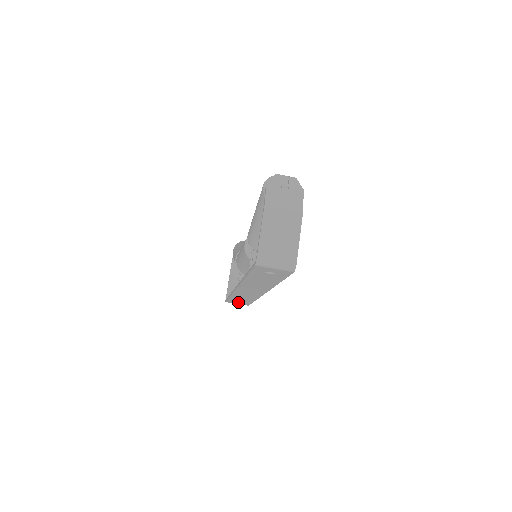
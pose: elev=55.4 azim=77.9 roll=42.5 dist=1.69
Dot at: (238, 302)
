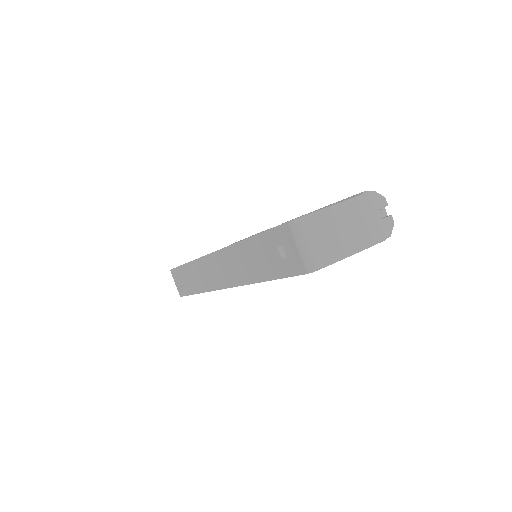
Dot at: (179, 282)
